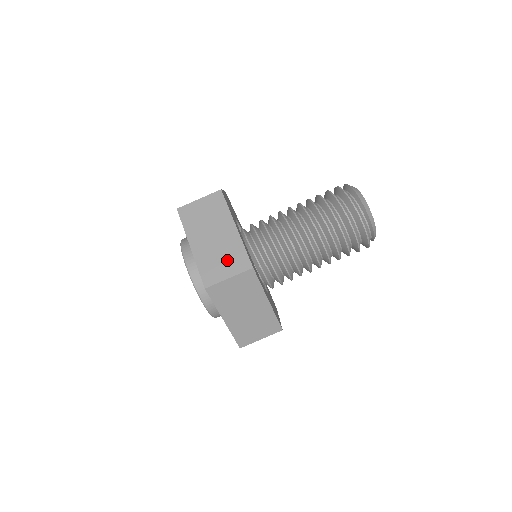
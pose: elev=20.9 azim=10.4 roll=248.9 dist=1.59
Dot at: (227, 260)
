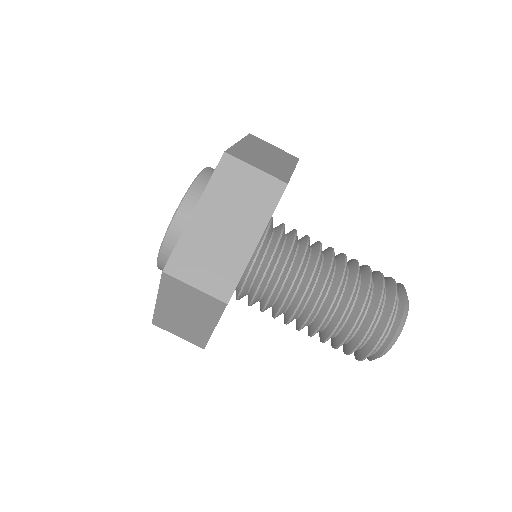
Dot at: (213, 267)
